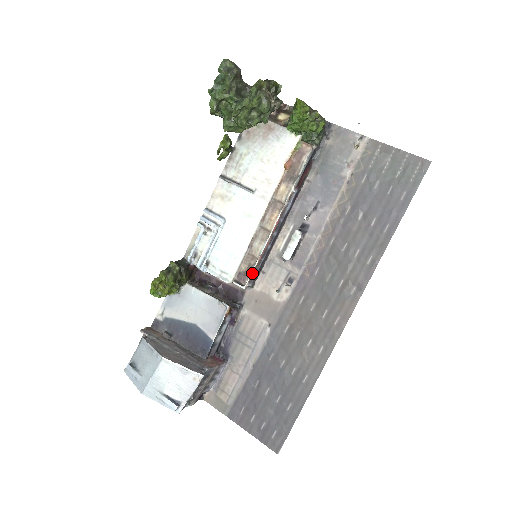
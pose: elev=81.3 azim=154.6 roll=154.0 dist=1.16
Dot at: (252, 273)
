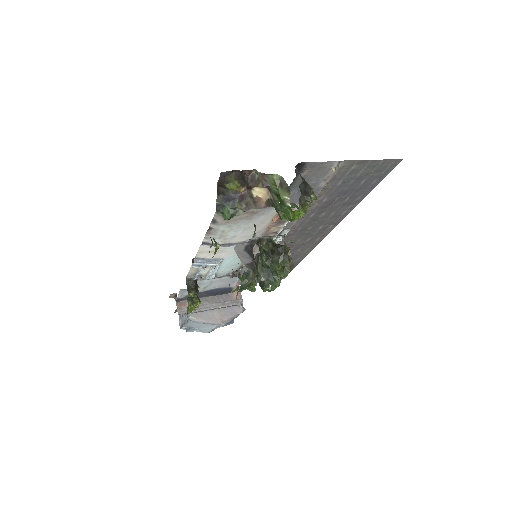
Dot at: occluded
